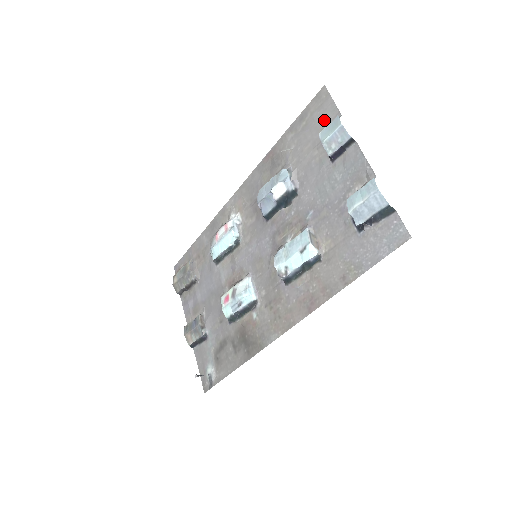
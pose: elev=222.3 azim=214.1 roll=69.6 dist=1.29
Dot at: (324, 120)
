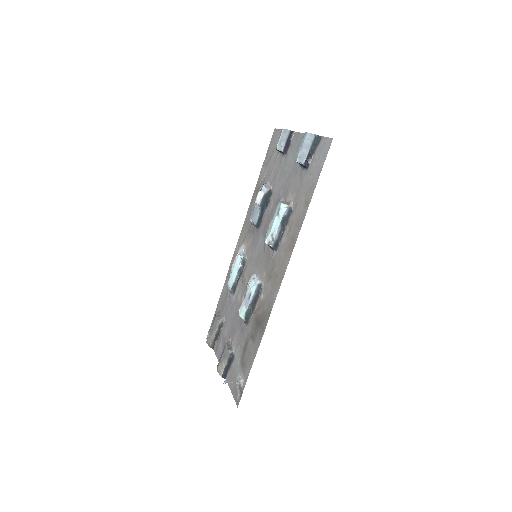
Dot at: occluded
